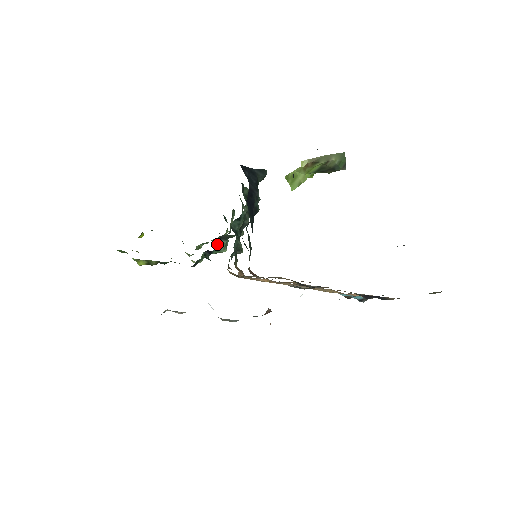
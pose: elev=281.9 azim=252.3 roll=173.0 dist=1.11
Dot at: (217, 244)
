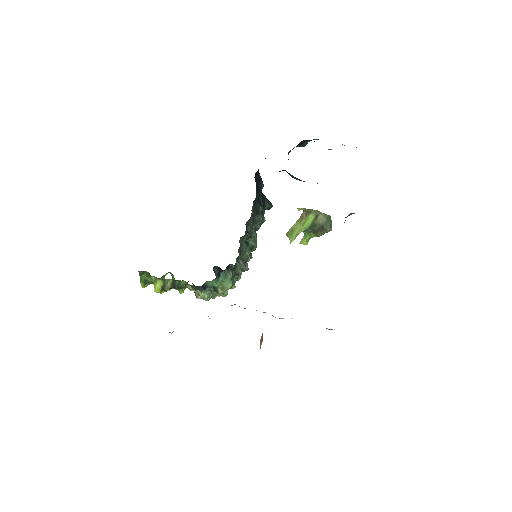
Dot at: (225, 270)
